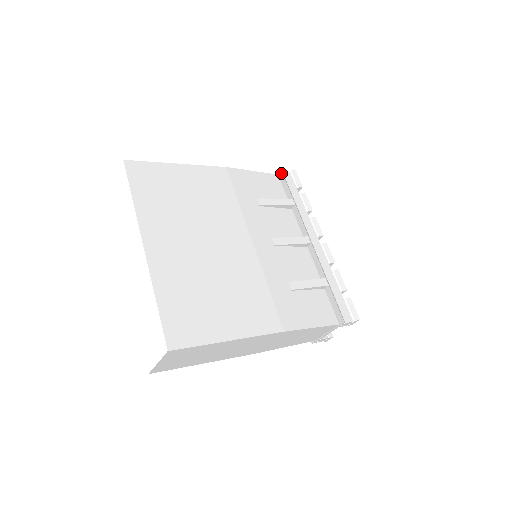
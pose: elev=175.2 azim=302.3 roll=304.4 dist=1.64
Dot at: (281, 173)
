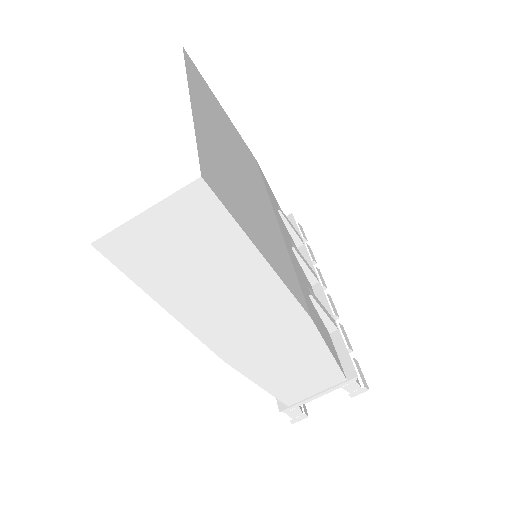
Dot at: (291, 215)
